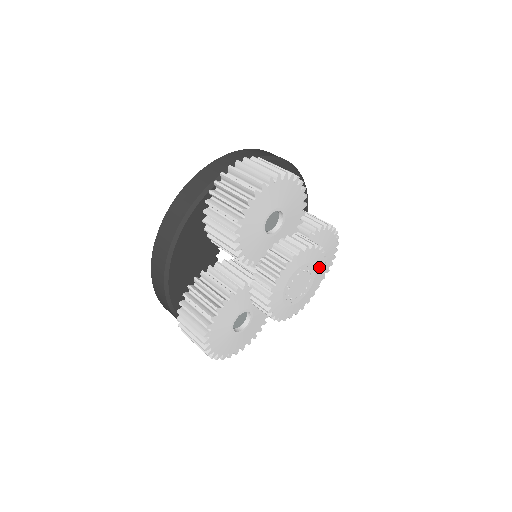
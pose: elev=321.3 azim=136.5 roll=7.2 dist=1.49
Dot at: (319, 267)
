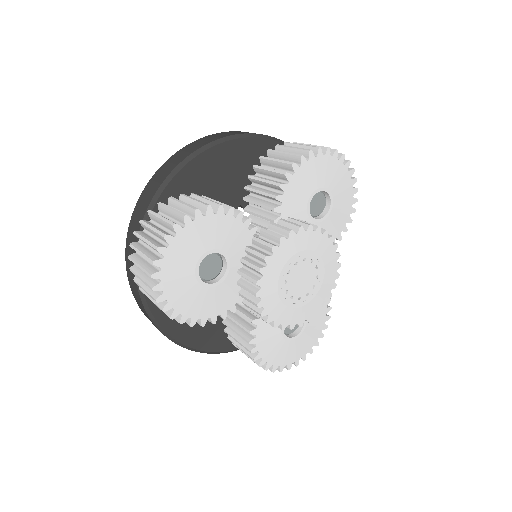
Dot at: (322, 294)
